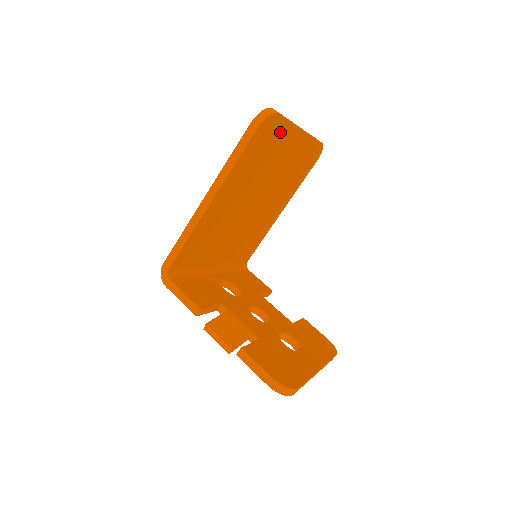
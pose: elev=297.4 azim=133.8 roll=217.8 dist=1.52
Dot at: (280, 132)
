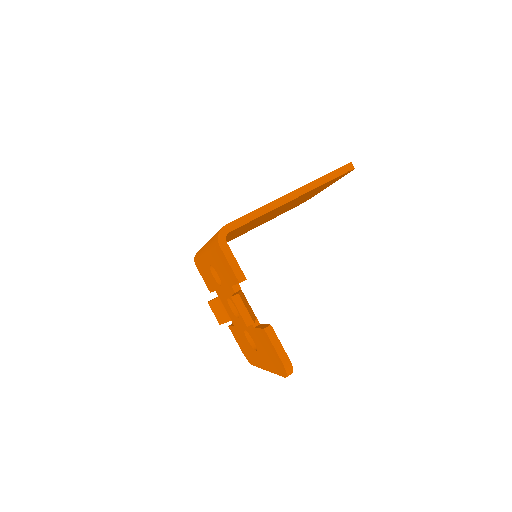
Dot at: (335, 180)
